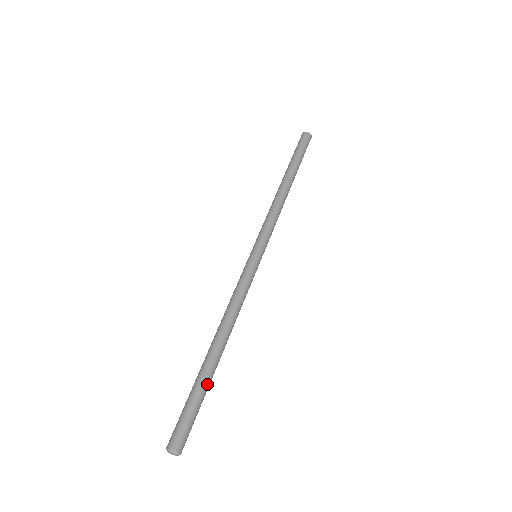
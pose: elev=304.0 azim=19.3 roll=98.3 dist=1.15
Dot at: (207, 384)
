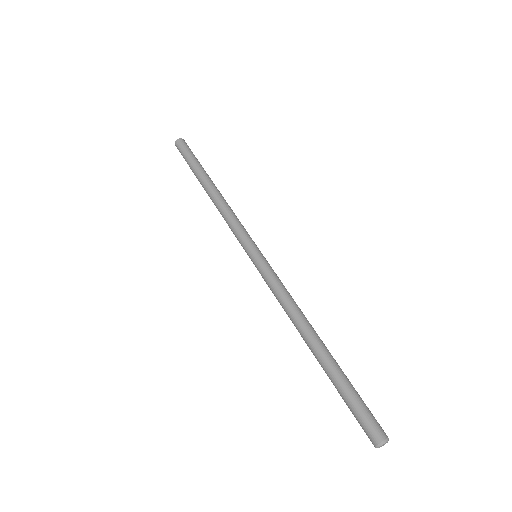
Dot at: (340, 374)
